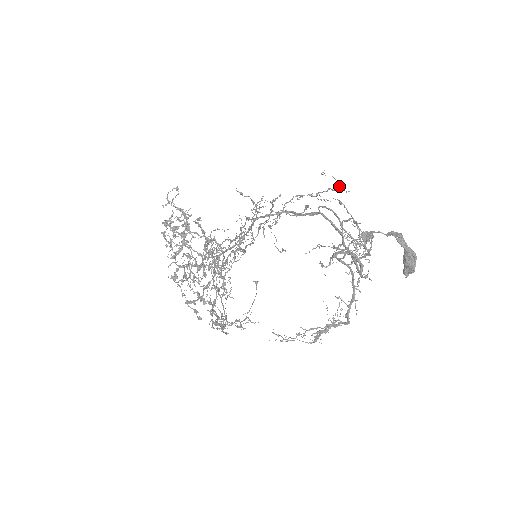
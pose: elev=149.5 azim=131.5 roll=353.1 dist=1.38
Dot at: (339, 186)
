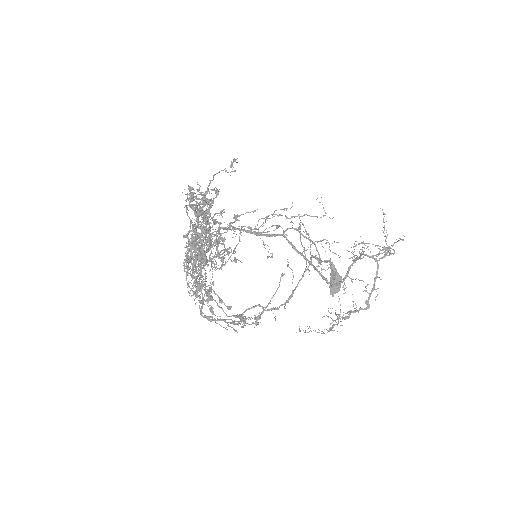
Dot at: occluded
